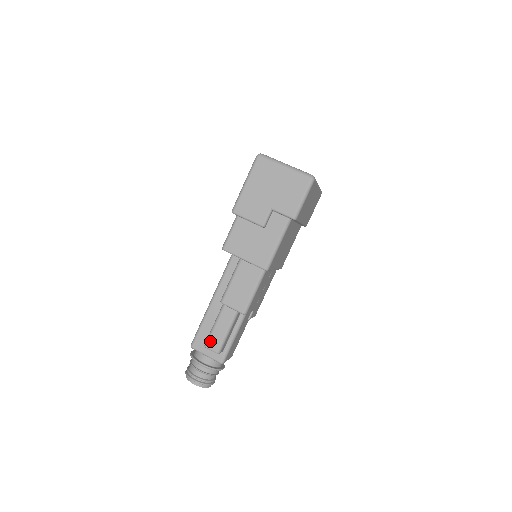
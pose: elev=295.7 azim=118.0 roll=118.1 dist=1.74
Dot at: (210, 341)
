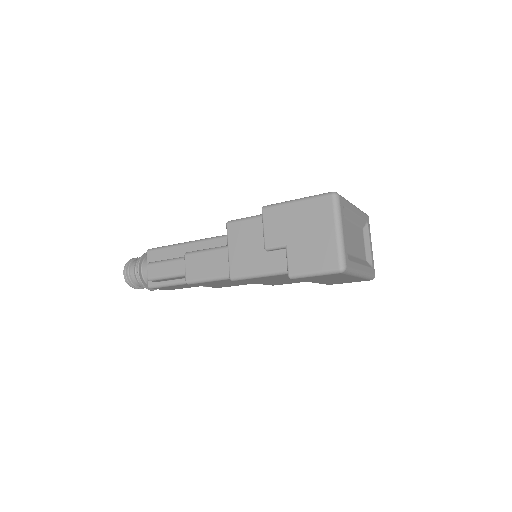
Dot at: (153, 266)
